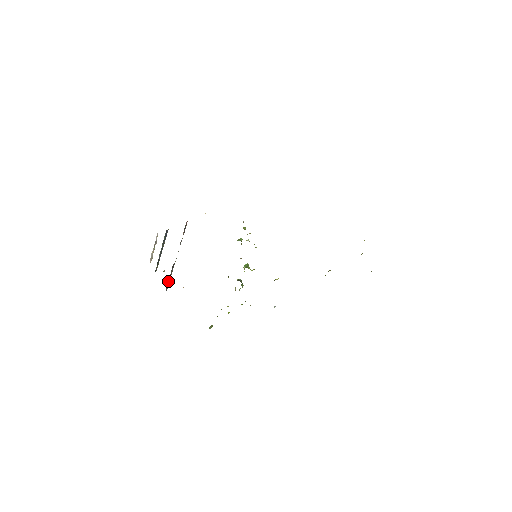
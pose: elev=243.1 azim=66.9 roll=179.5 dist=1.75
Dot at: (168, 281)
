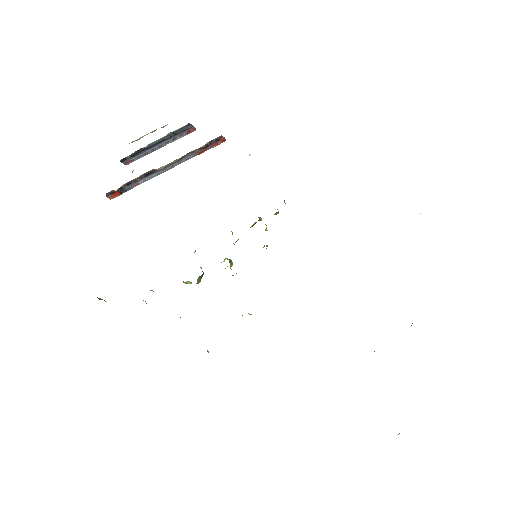
Dot at: (123, 185)
